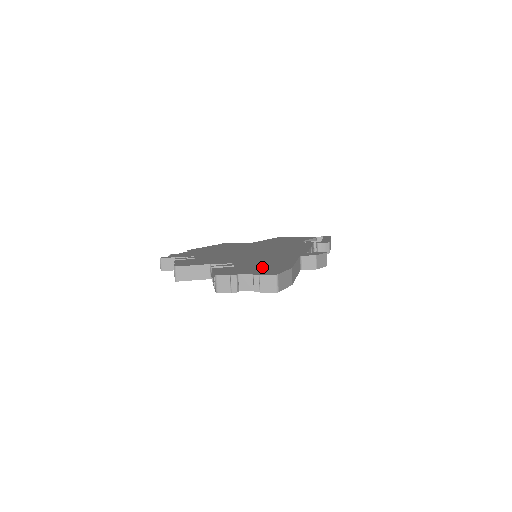
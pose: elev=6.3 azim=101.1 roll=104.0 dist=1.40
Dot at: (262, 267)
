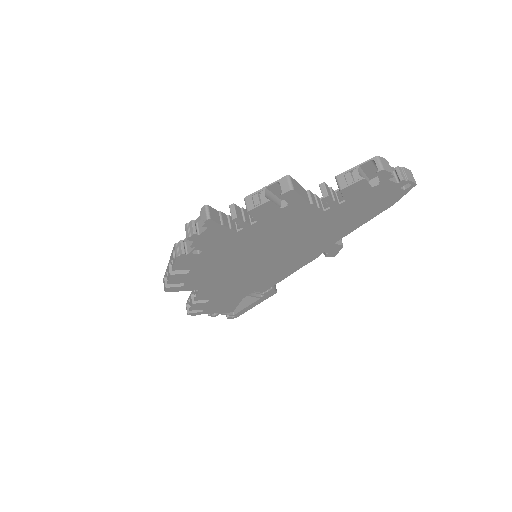
Dot at: occluded
